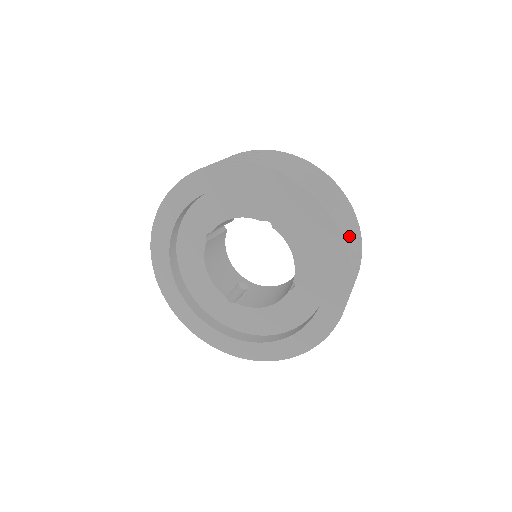
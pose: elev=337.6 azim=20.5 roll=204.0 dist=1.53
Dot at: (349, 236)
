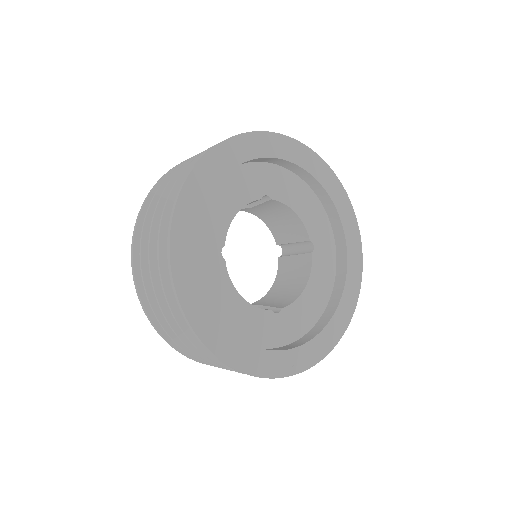
Dot at: occluded
